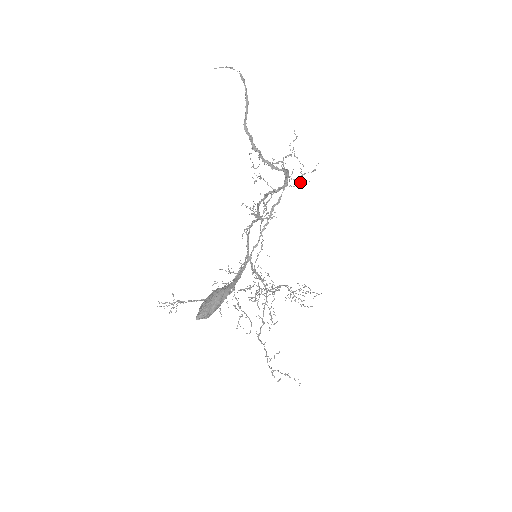
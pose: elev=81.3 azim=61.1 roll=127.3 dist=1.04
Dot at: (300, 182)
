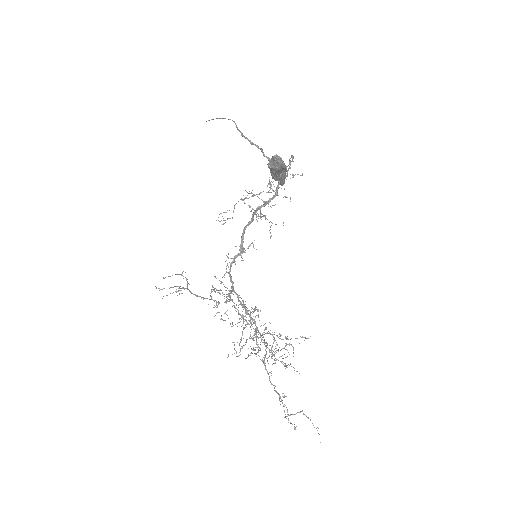
Dot at: occluded
